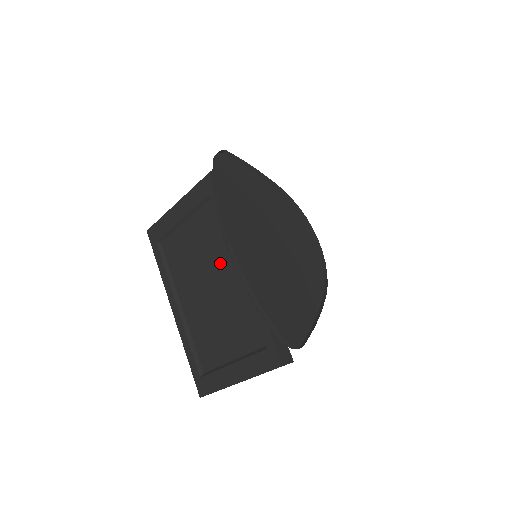
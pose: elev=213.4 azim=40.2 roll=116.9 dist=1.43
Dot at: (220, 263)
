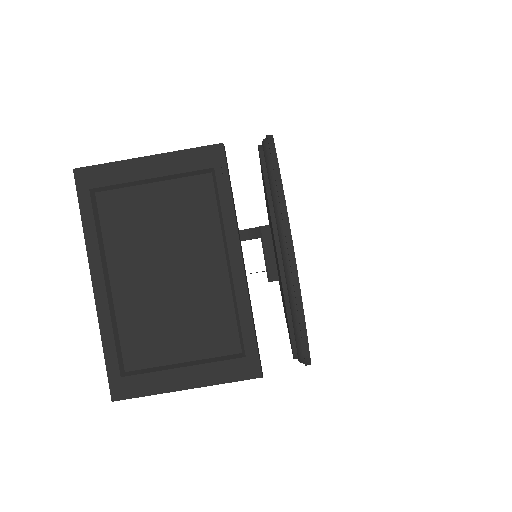
Dot at: (200, 249)
